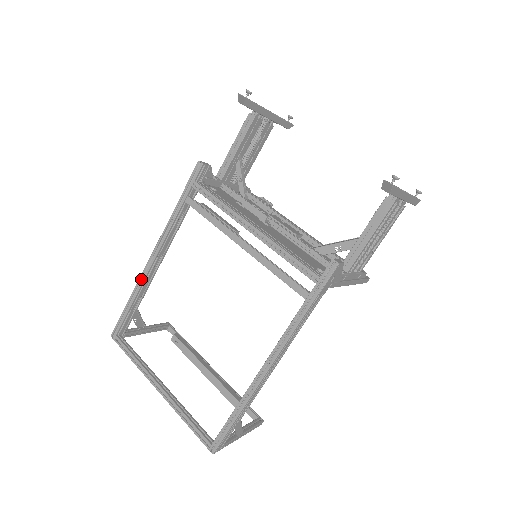
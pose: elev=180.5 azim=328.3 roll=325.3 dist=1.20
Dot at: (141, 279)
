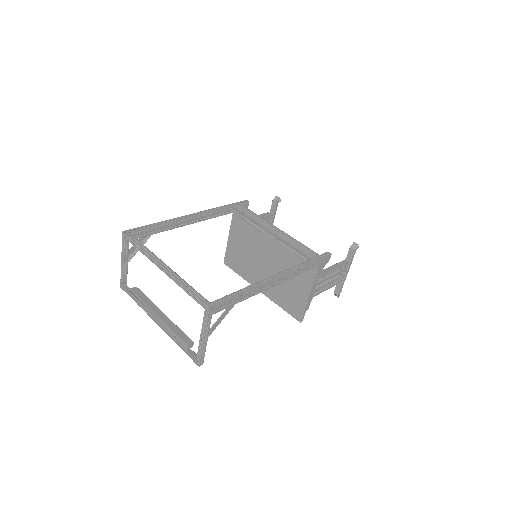
Dot at: (174, 219)
